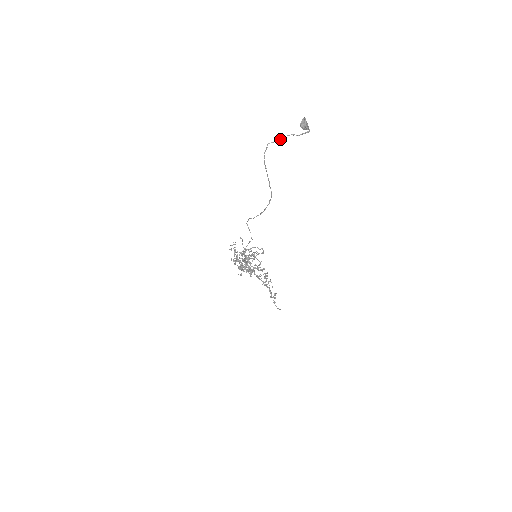
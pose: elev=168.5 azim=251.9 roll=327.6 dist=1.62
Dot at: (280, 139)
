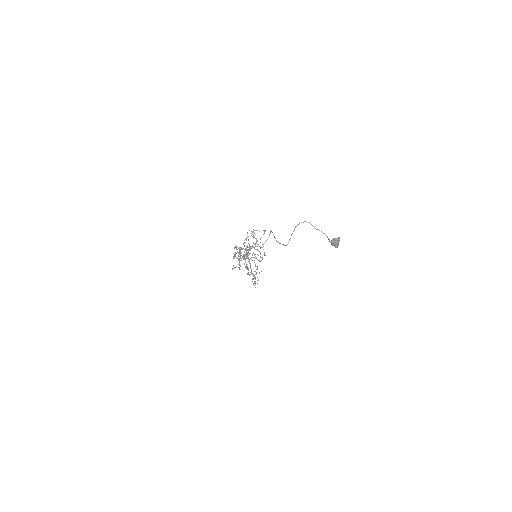
Dot at: occluded
